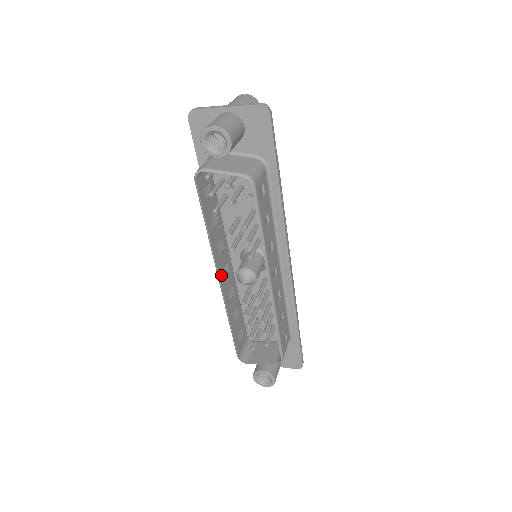
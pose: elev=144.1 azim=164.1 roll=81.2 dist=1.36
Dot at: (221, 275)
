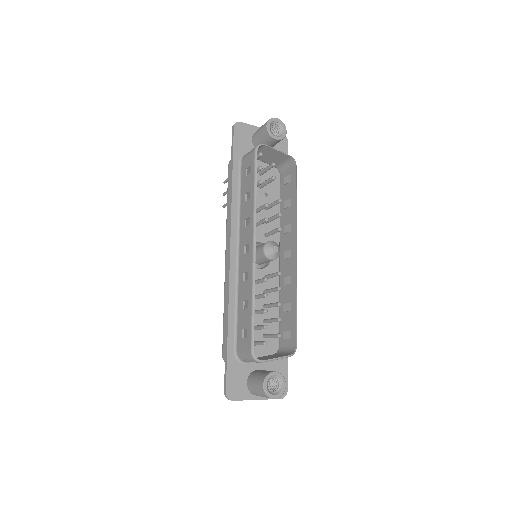
Dot at: (253, 244)
